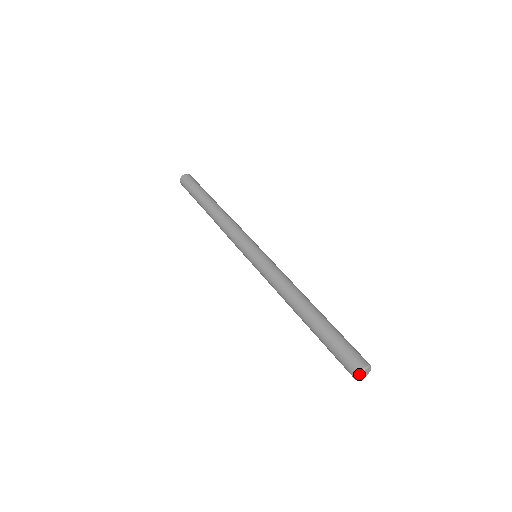
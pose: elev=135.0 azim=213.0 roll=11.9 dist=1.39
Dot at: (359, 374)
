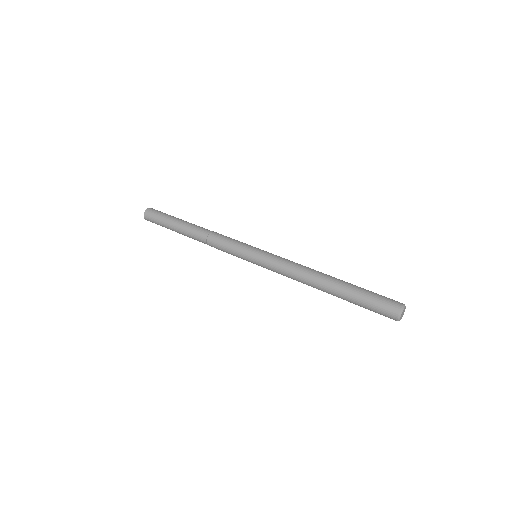
Dot at: (404, 306)
